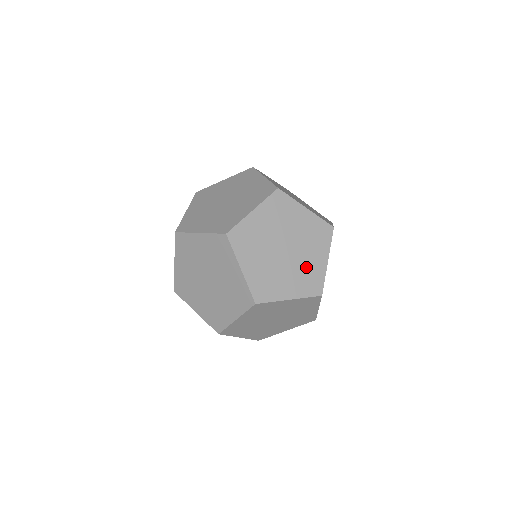
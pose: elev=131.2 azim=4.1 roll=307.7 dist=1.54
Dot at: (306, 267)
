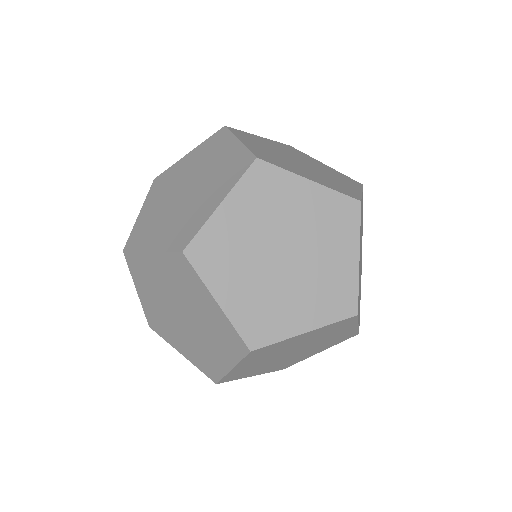
Dot at: occluded
